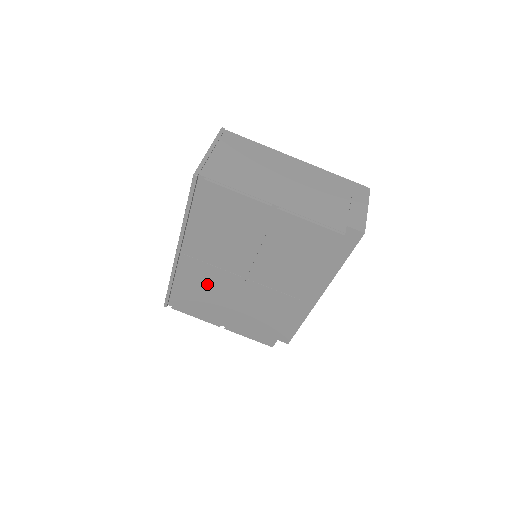
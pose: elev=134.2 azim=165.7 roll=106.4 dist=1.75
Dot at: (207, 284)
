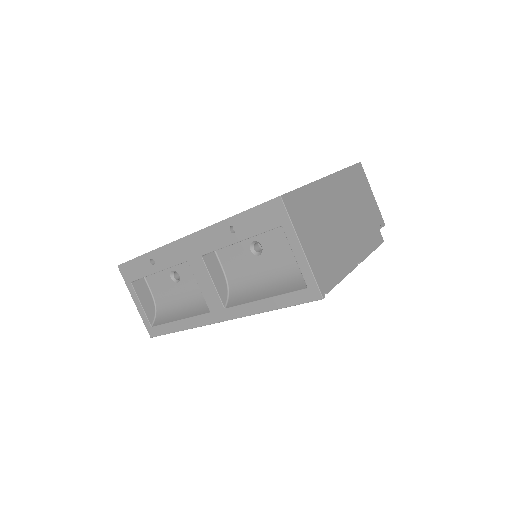
Dot at: occluded
